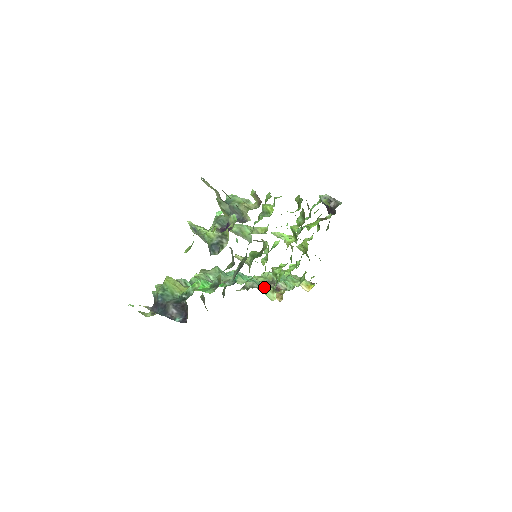
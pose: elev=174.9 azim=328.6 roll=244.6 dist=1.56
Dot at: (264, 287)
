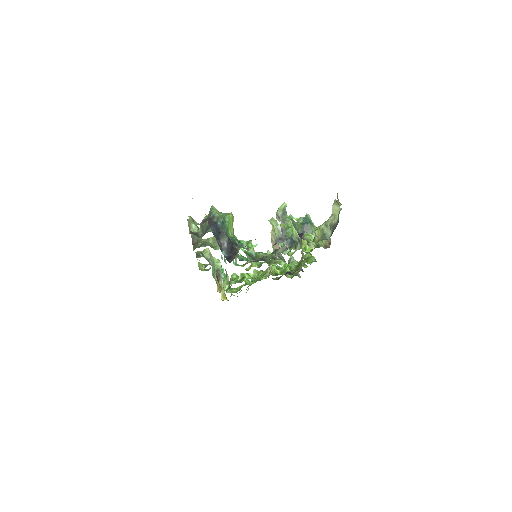
Dot at: (227, 274)
